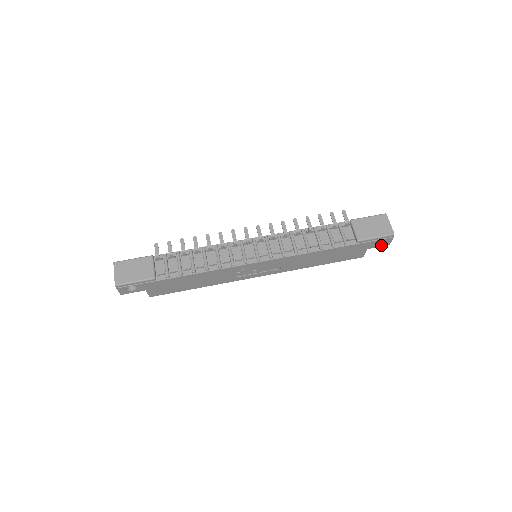
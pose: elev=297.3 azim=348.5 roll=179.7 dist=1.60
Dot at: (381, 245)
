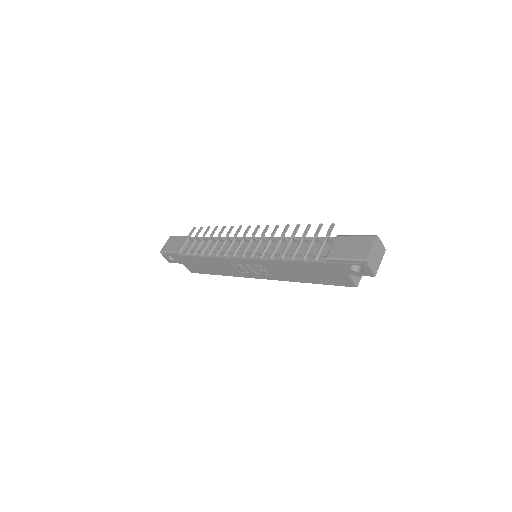
Dot at: (363, 274)
